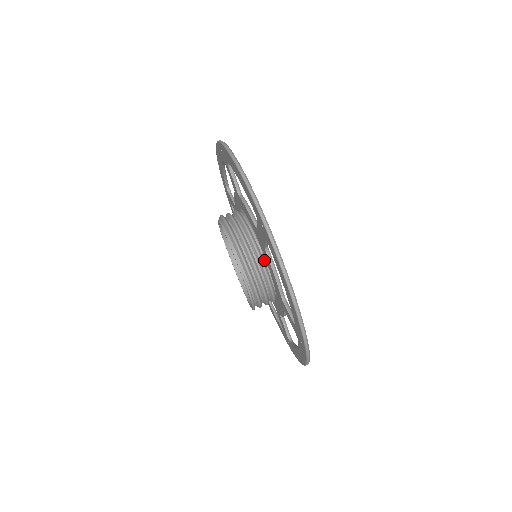
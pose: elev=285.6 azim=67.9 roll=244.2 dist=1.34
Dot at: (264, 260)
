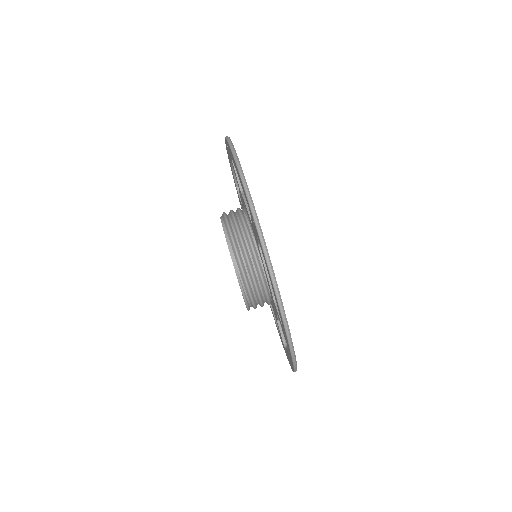
Dot at: (259, 258)
